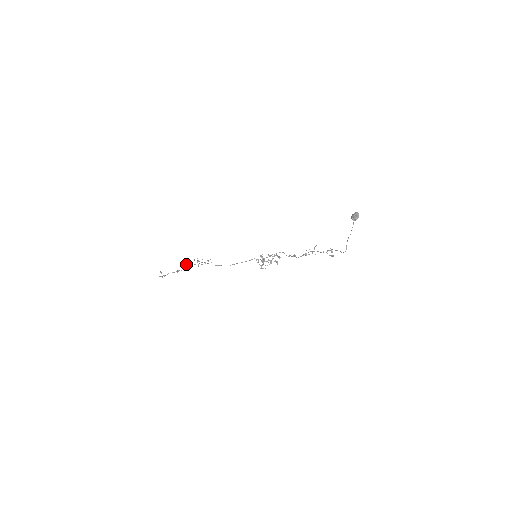
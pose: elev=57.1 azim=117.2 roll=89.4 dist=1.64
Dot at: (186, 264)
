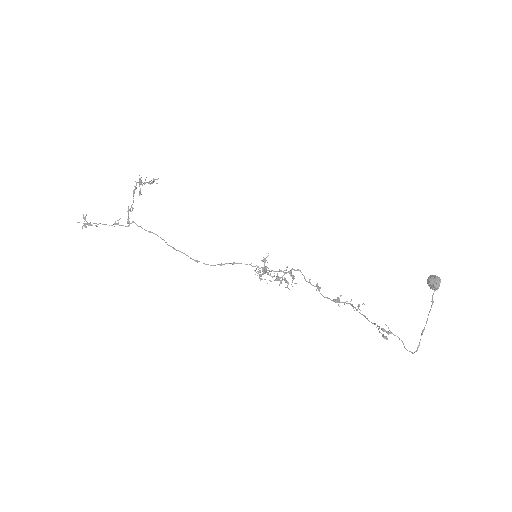
Dot at: (129, 210)
